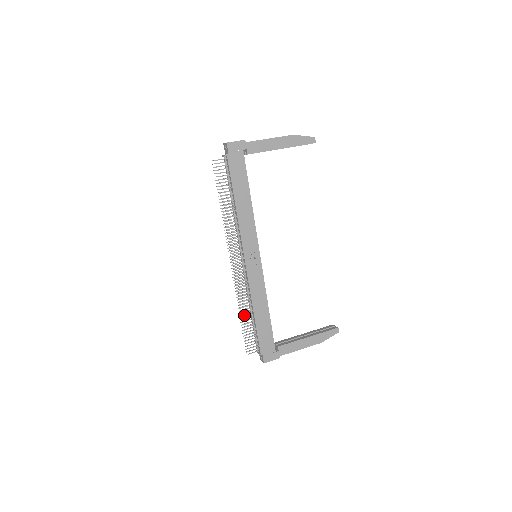
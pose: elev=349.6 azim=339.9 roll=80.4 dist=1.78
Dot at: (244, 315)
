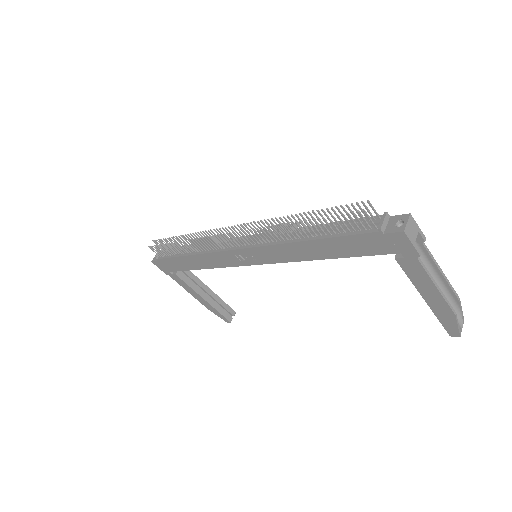
Dot at: (182, 244)
